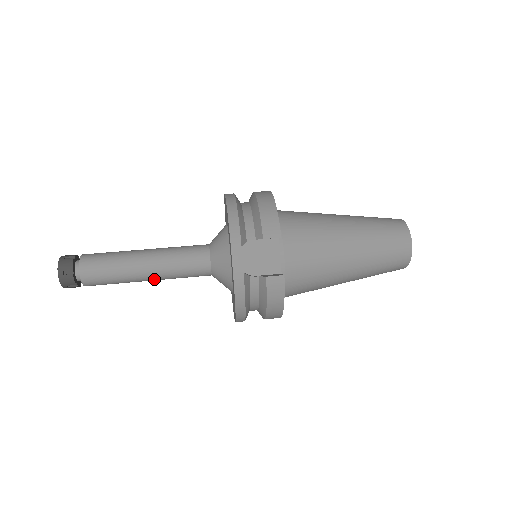
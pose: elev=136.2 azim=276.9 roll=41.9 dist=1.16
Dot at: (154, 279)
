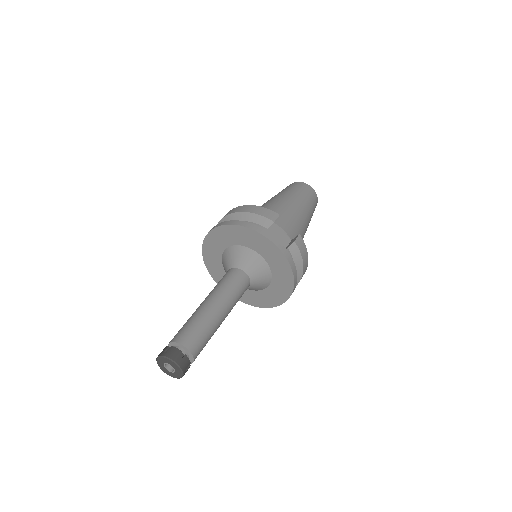
Dot at: (226, 316)
